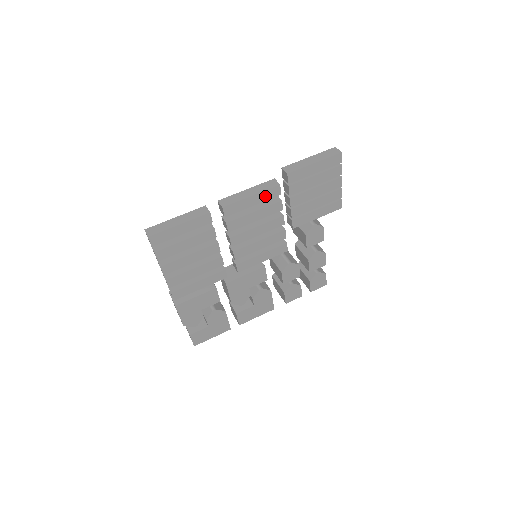
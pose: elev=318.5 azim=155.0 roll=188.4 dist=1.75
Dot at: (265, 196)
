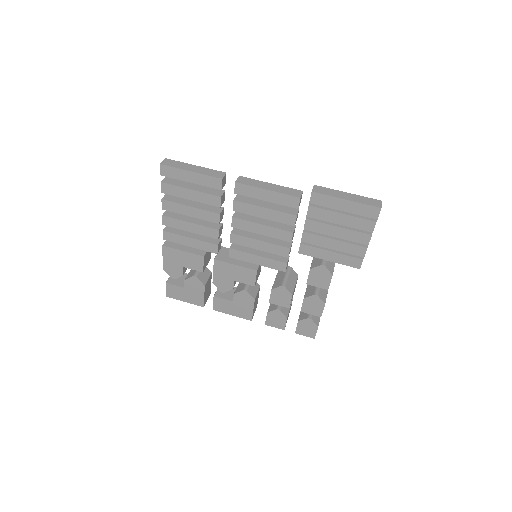
Dot at: (281, 199)
